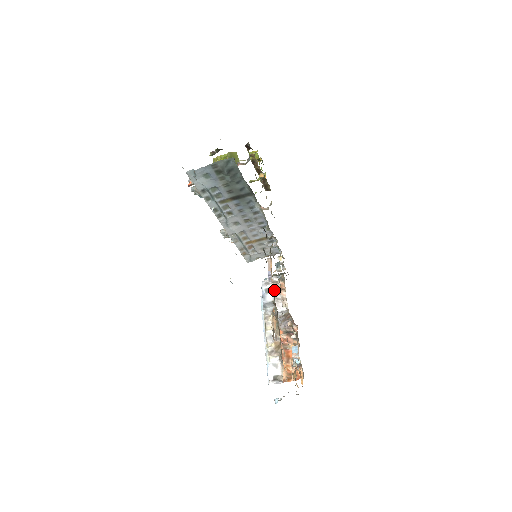
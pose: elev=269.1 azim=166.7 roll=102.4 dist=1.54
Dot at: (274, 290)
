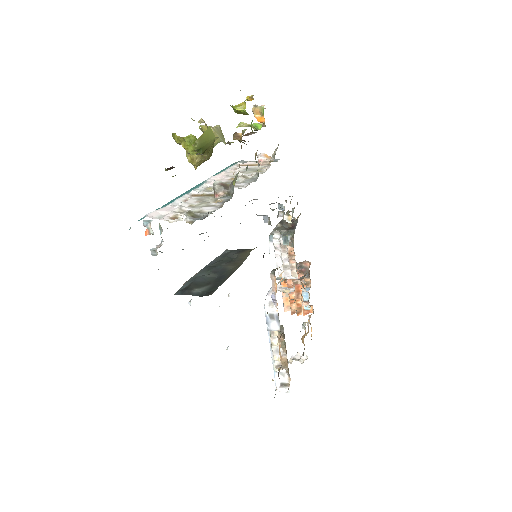
Dot at: (281, 256)
